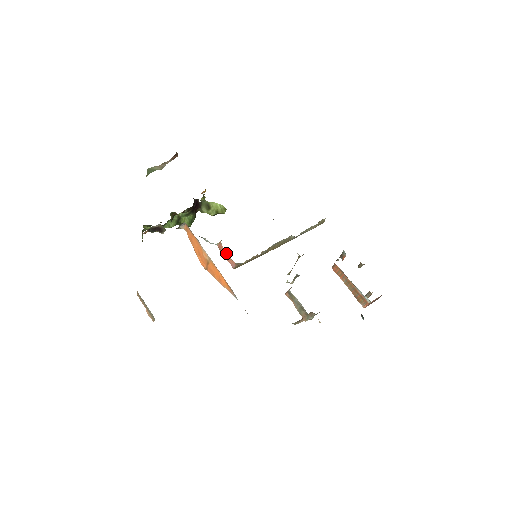
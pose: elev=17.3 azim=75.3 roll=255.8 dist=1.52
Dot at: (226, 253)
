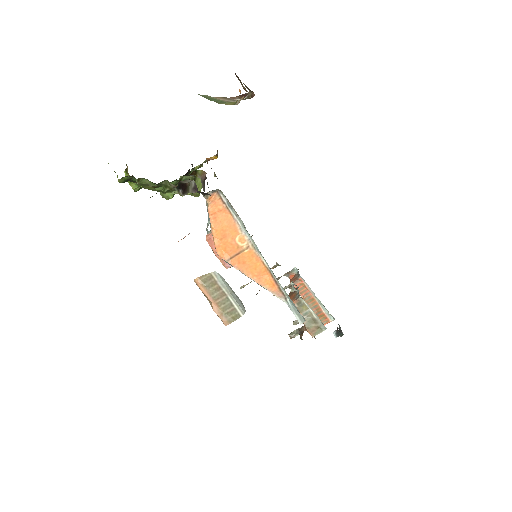
Dot at: occluded
